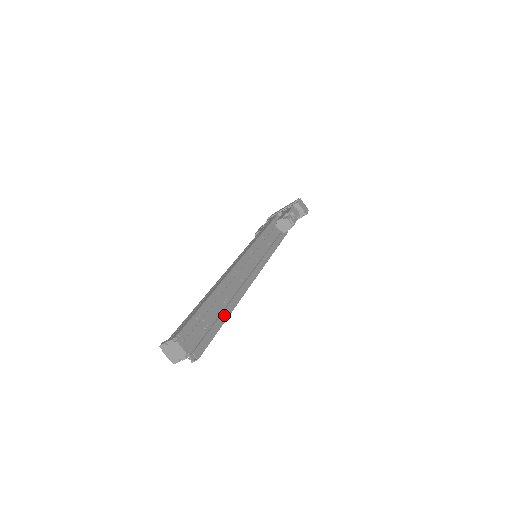
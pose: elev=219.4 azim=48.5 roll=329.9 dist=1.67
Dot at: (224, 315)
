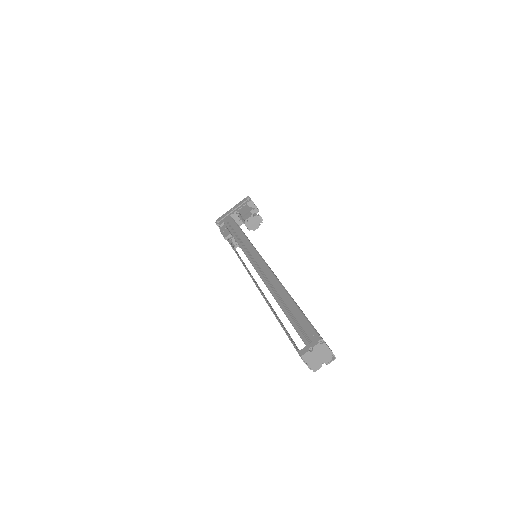
Dot at: occluded
